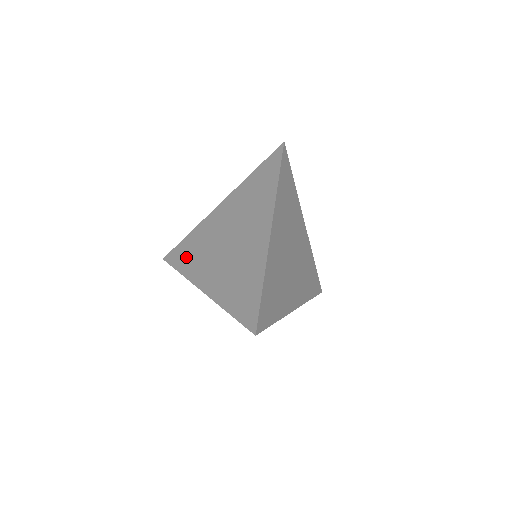
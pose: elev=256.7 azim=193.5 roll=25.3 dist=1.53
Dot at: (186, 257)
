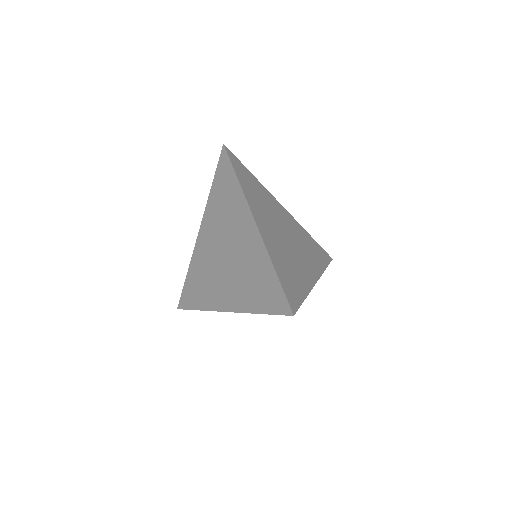
Dot at: (196, 293)
